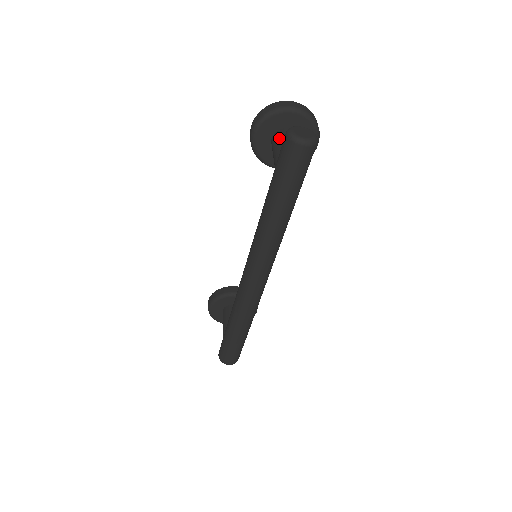
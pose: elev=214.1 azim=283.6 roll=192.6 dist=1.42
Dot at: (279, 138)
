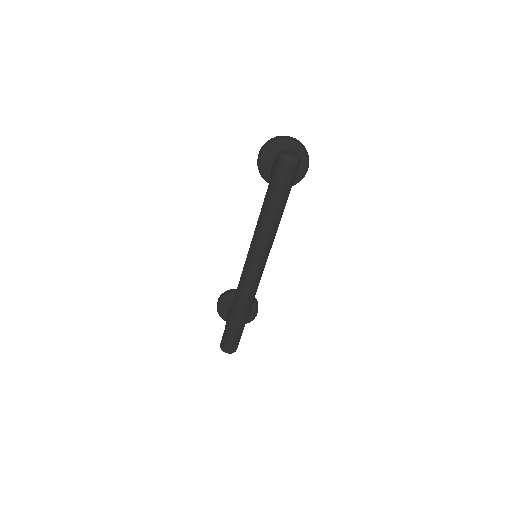
Dot at: occluded
